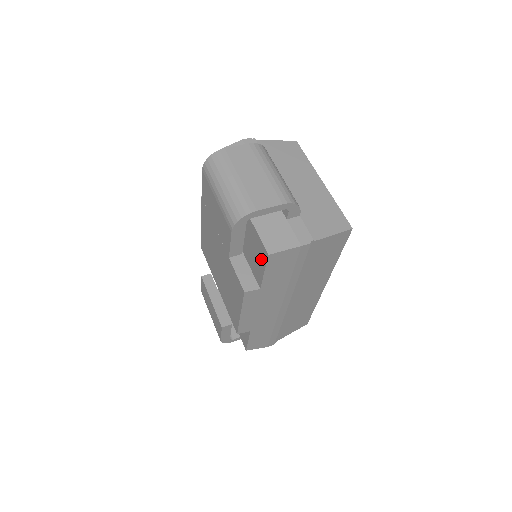
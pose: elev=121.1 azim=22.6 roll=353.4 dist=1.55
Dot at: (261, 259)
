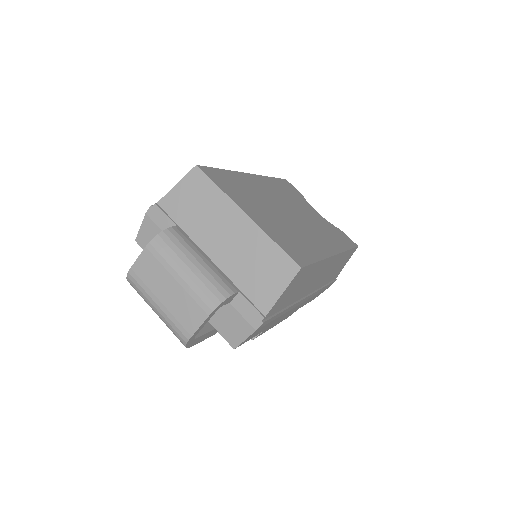
Dot at: occluded
